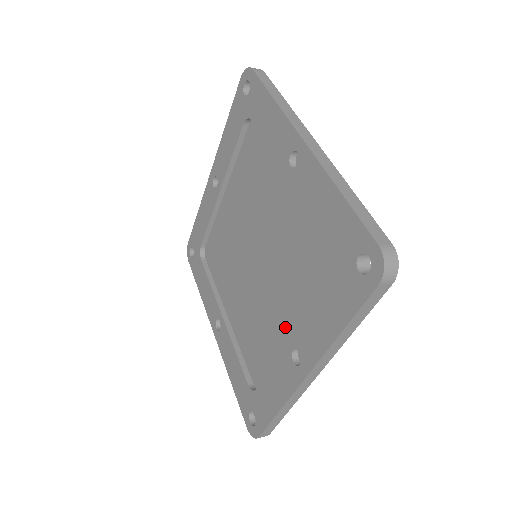
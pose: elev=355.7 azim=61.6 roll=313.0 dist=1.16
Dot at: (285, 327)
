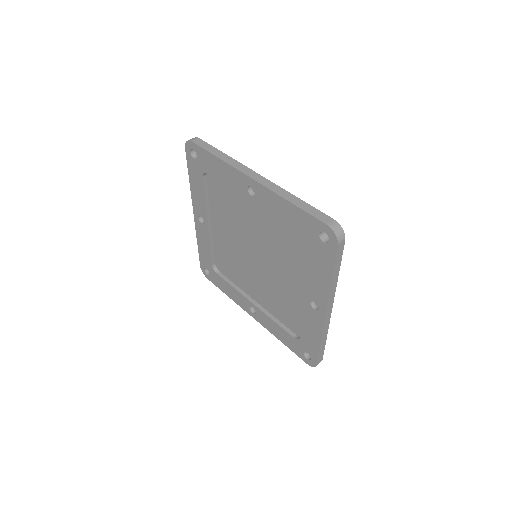
Dot at: (253, 293)
